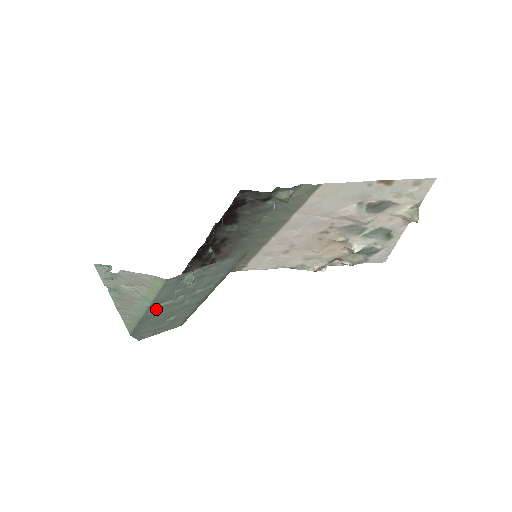
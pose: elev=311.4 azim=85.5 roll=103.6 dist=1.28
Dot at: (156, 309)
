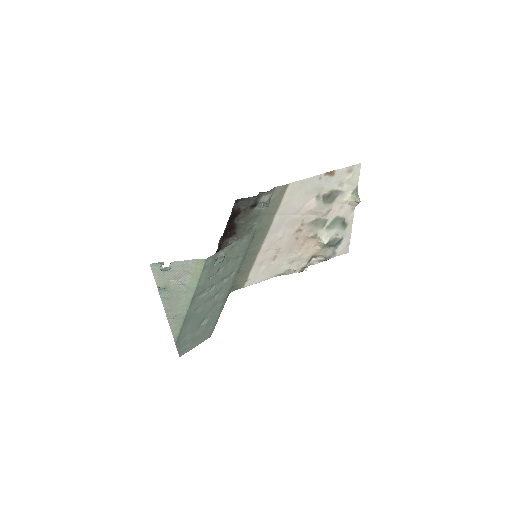
Dot at: (196, 304)
